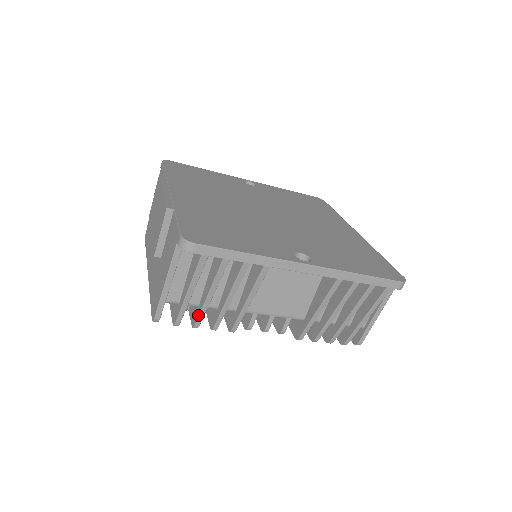
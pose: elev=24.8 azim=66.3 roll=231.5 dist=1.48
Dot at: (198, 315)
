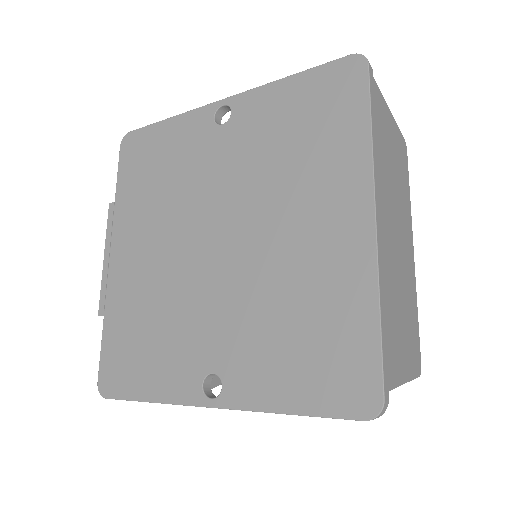
Dot at: occluded
